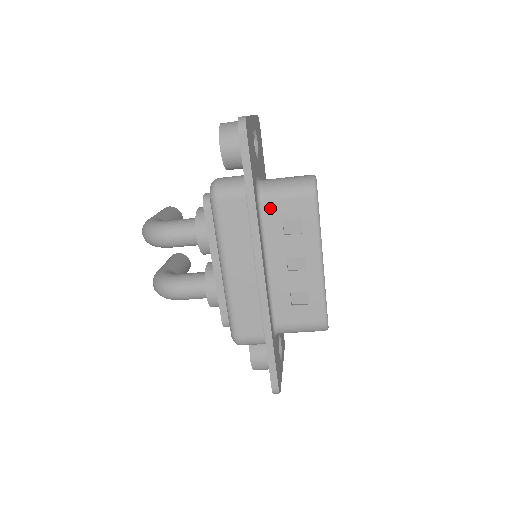
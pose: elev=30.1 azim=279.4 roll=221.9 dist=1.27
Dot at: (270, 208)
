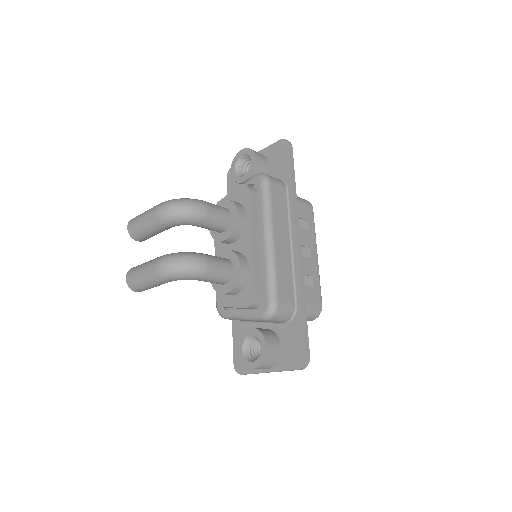
Dot at: occluded
